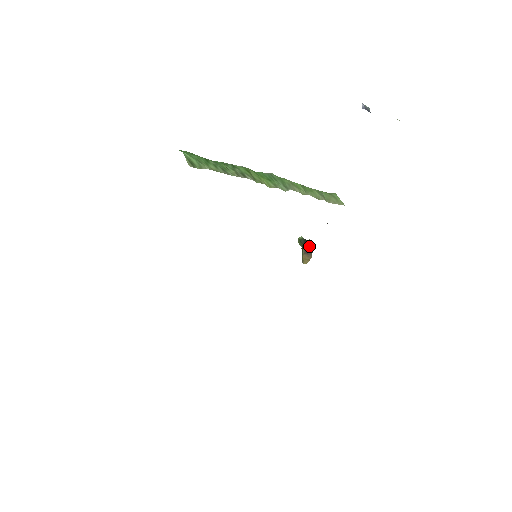
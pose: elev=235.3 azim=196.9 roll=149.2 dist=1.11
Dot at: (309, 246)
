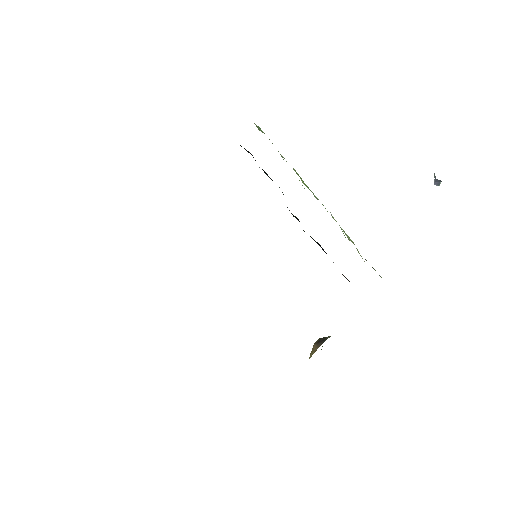
Dot at: (326, 338)
